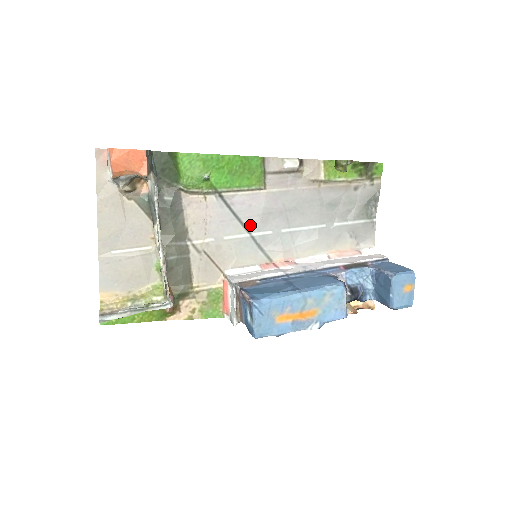
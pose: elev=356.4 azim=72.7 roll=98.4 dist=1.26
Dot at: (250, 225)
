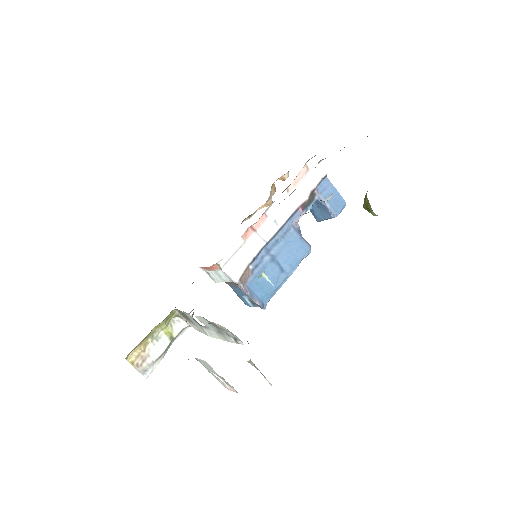
Dot at: occluded
